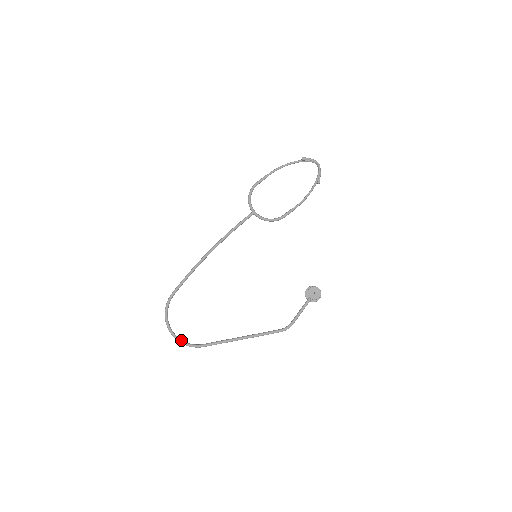
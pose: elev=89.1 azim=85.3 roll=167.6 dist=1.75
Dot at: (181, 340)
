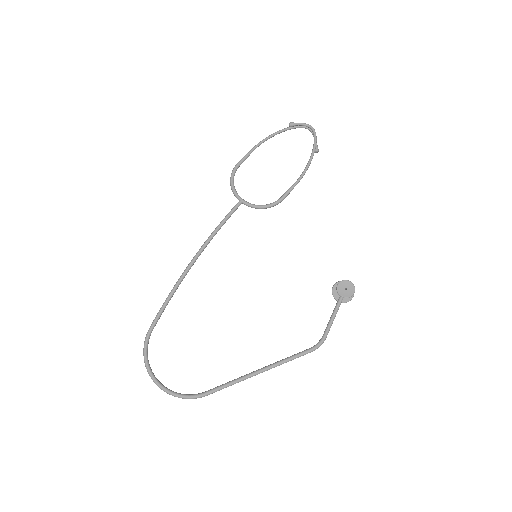
Dot at: (173, 392)
